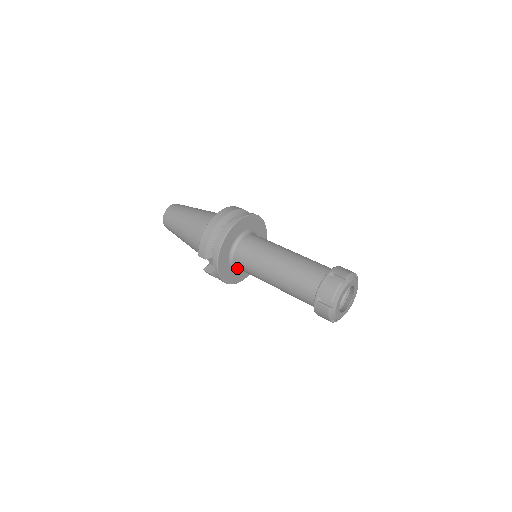
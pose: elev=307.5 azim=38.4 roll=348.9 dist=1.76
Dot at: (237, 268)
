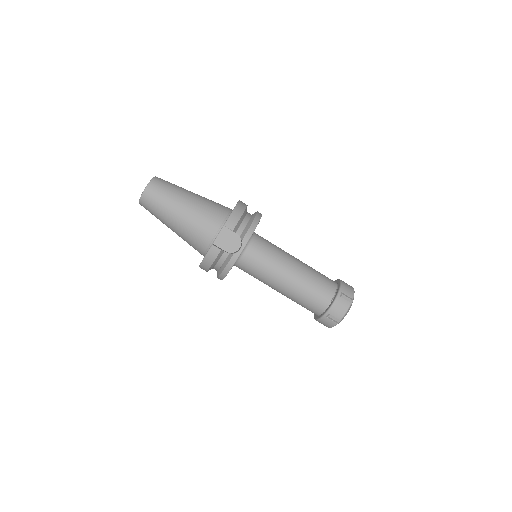
Dot at: (237, 260)
